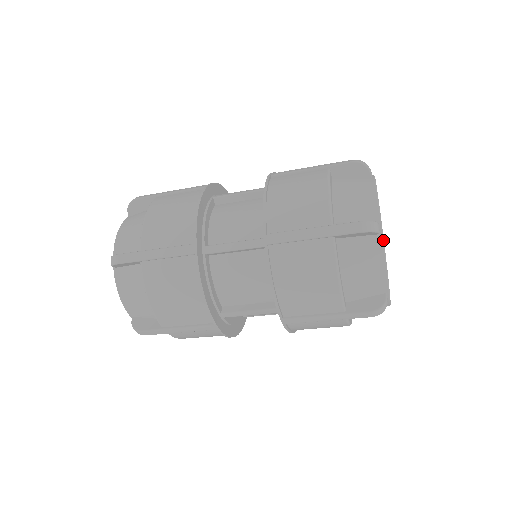
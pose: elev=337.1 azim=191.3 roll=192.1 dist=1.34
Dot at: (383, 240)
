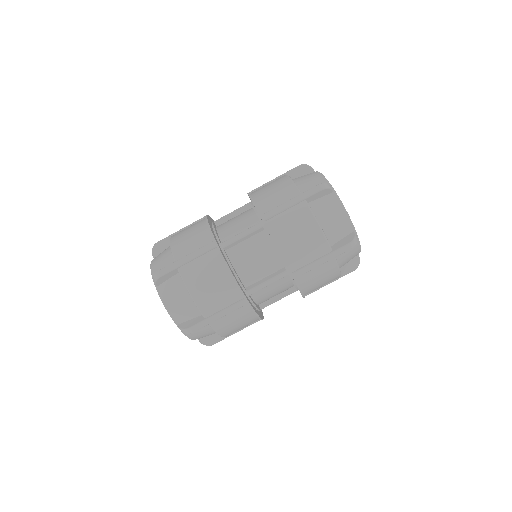
Dot at: (337, 195)
